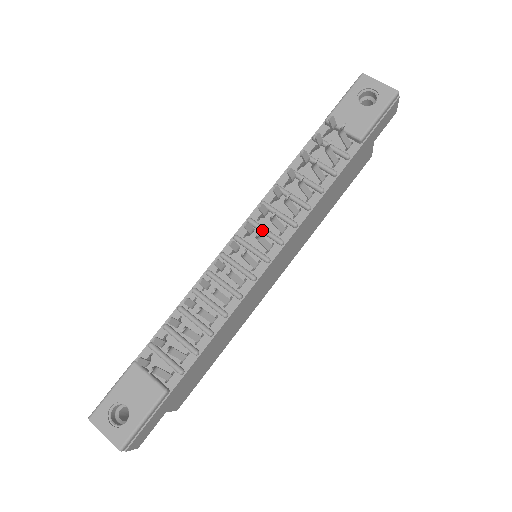
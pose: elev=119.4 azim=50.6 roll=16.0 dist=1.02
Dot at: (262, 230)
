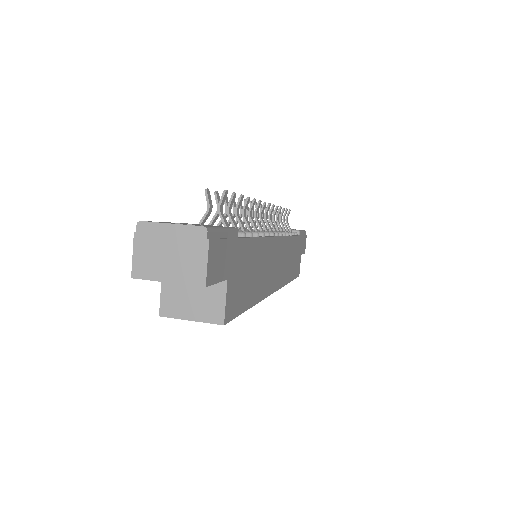
Dot at: occluded
